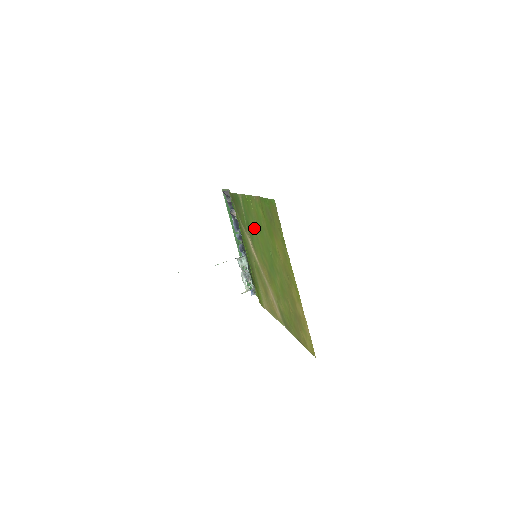
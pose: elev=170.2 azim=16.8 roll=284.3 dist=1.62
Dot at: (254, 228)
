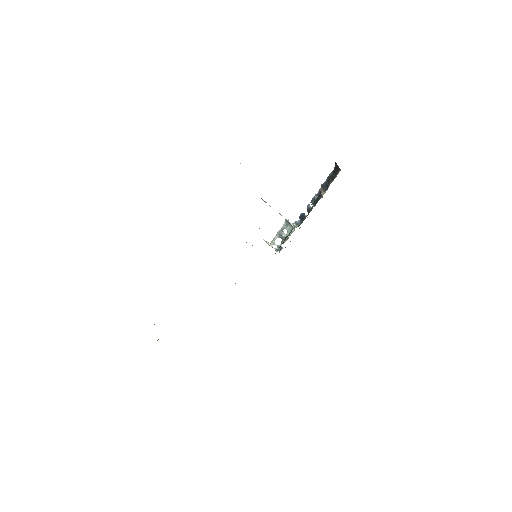
Dot at: occluded
